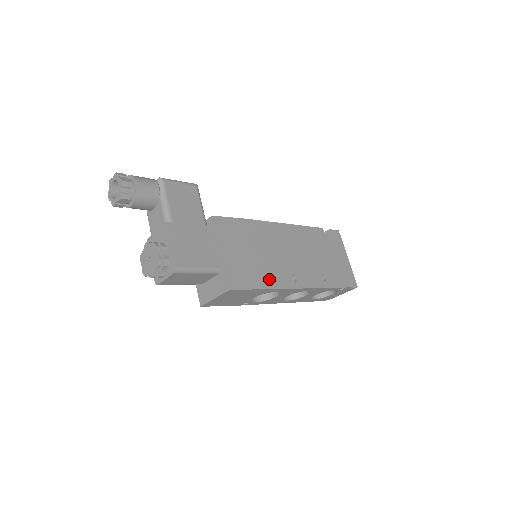
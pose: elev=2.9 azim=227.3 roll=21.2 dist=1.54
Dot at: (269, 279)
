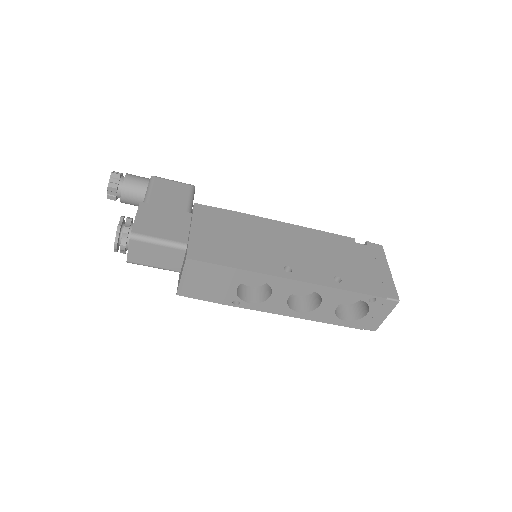
Dot at: (247, 262)
